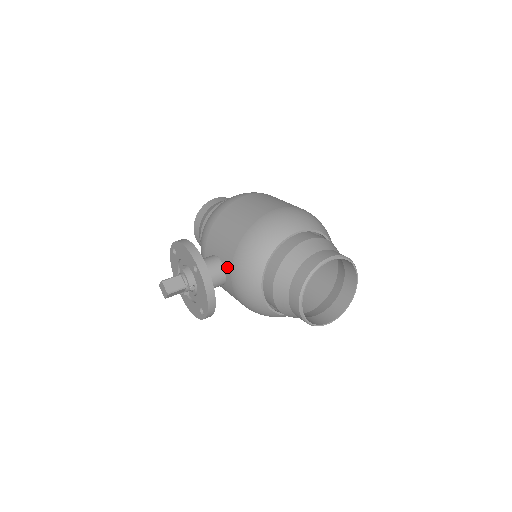
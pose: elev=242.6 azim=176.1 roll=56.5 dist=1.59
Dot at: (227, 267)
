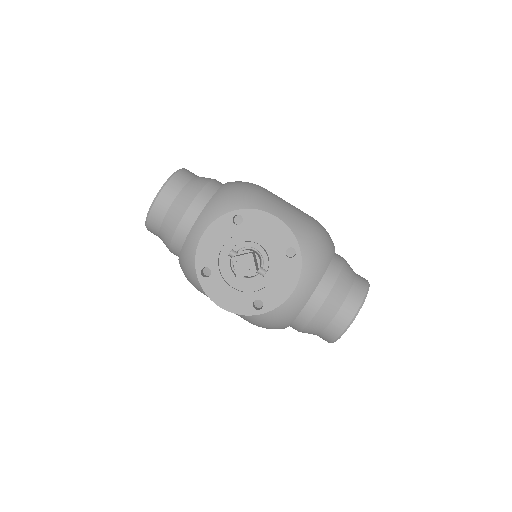
Dot at: occluded
